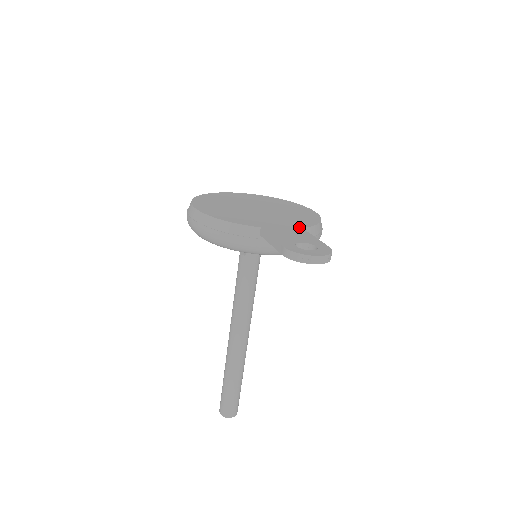
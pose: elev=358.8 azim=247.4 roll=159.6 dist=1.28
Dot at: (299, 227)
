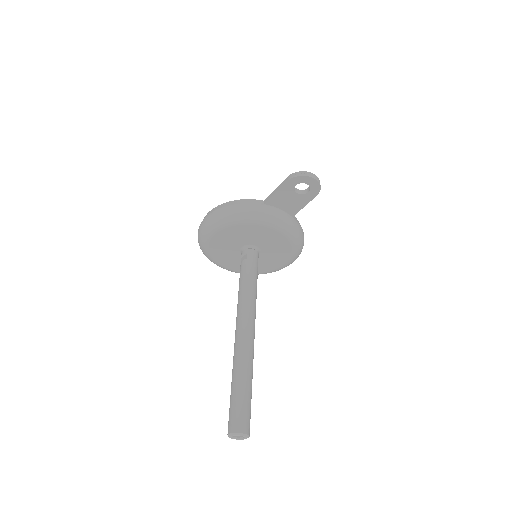
Dot at: occluded
